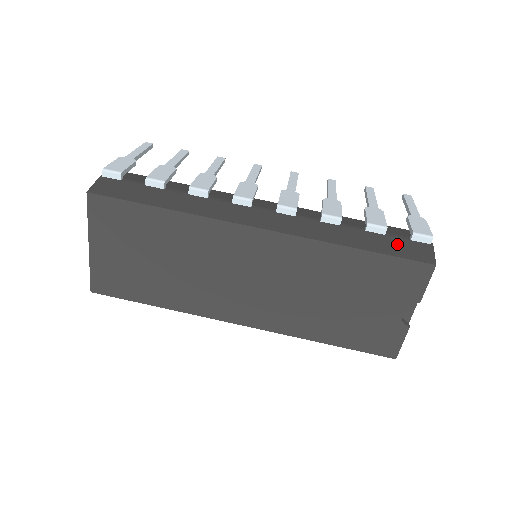
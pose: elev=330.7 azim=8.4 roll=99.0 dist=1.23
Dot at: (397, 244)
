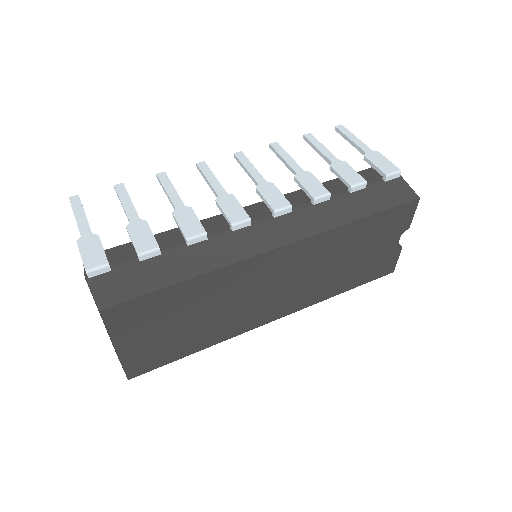
Dot at: (381, 193)
